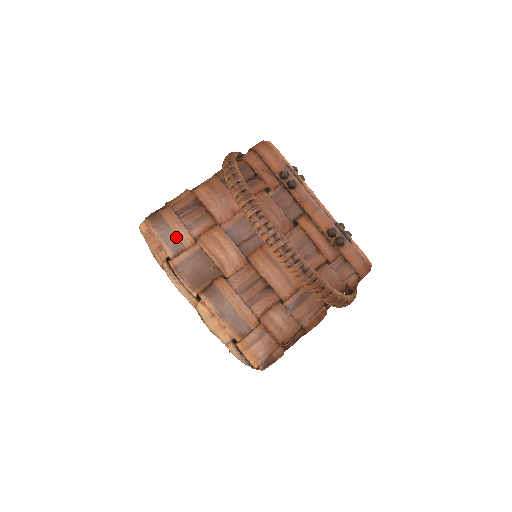
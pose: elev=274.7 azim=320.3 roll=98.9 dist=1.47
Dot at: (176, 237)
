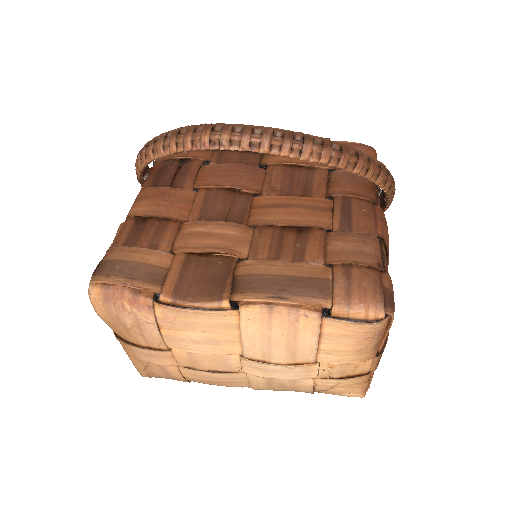
Dot at: (145, 265)
